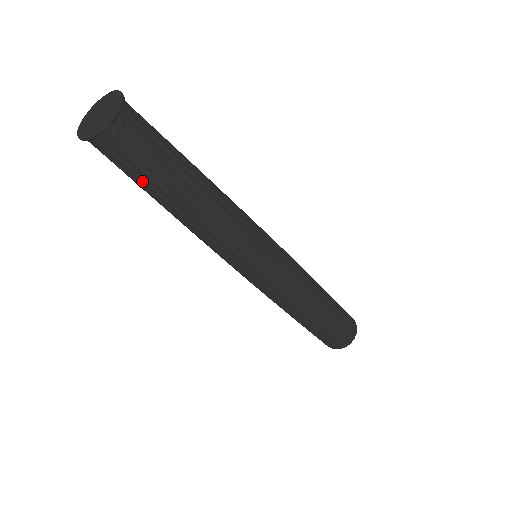
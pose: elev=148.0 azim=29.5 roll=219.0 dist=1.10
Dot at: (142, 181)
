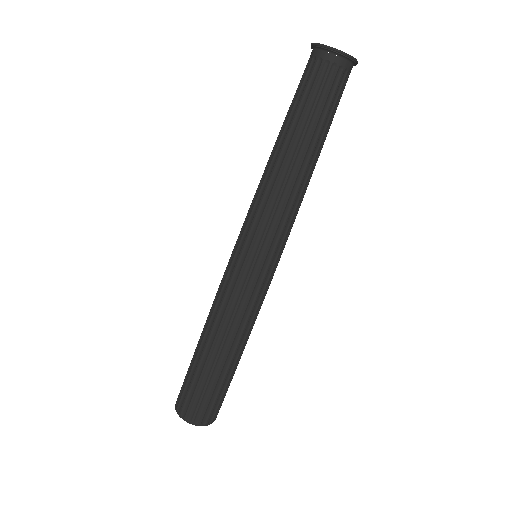
Dot at: (295, 102)
